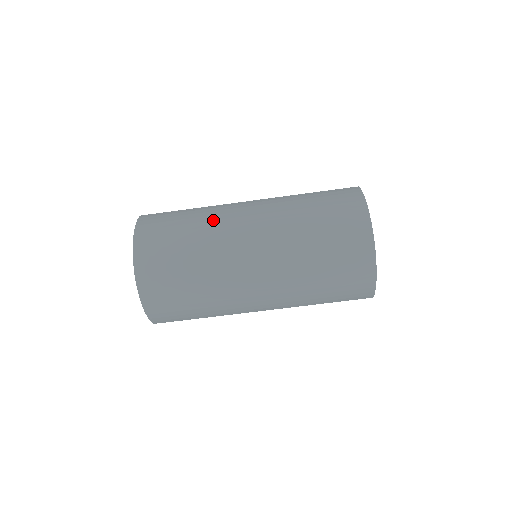
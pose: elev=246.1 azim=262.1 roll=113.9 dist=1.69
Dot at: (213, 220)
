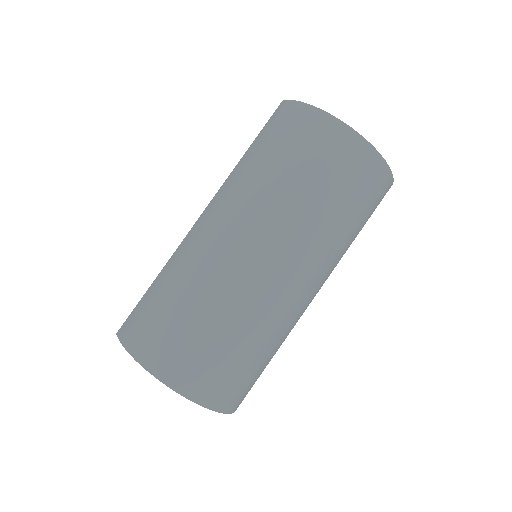
Dot at: (192, 265)
